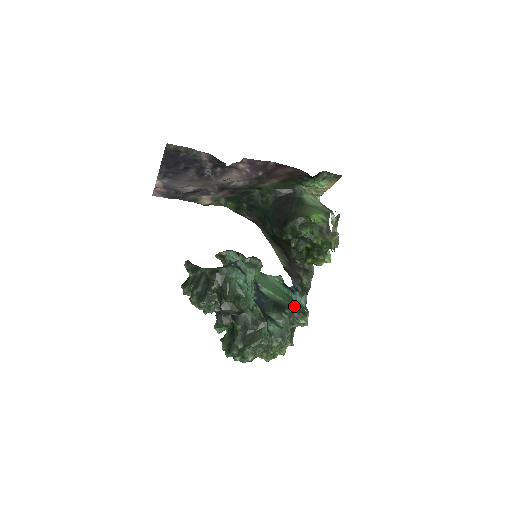
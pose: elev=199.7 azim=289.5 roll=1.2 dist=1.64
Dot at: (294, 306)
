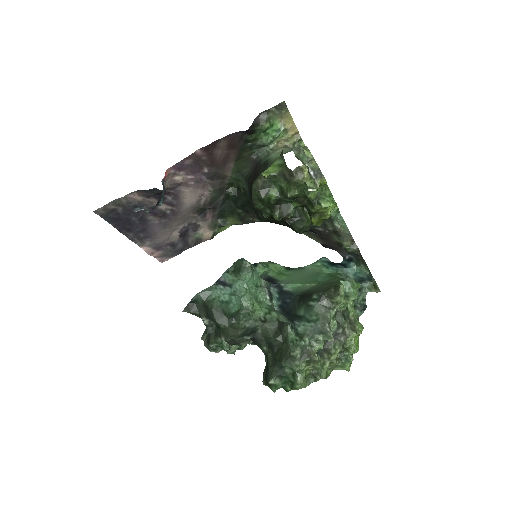
Dot at: (325, 285)
